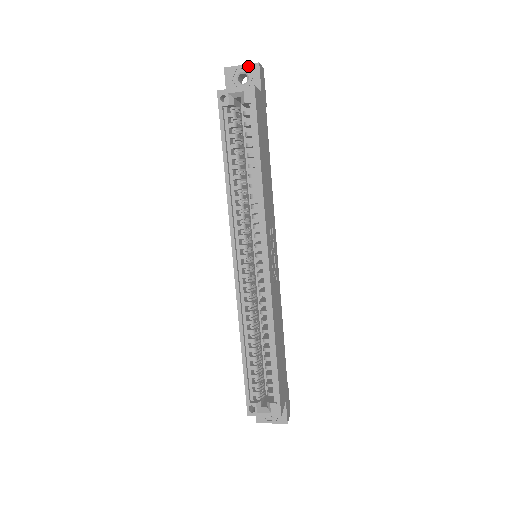
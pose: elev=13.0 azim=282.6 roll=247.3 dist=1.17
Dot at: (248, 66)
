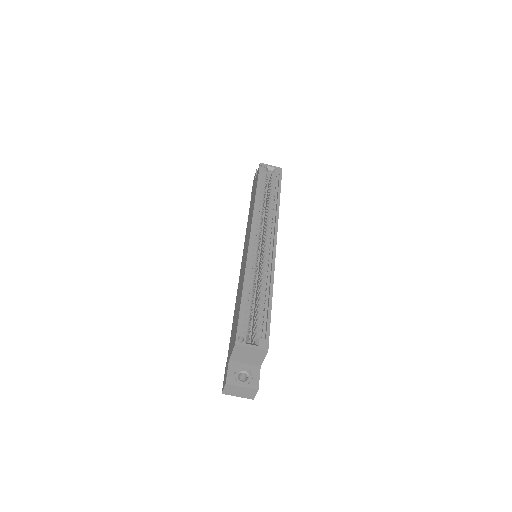
Dot at: occluded
